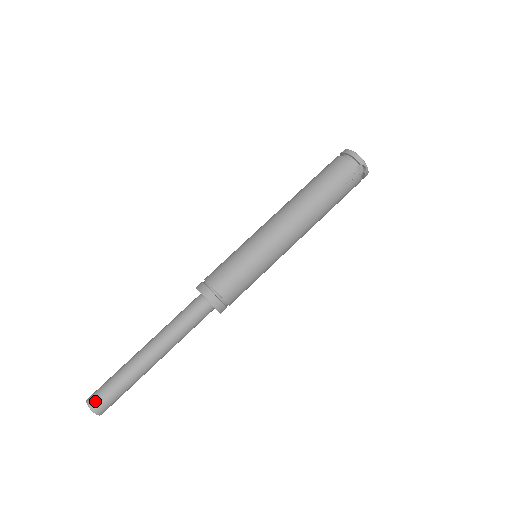
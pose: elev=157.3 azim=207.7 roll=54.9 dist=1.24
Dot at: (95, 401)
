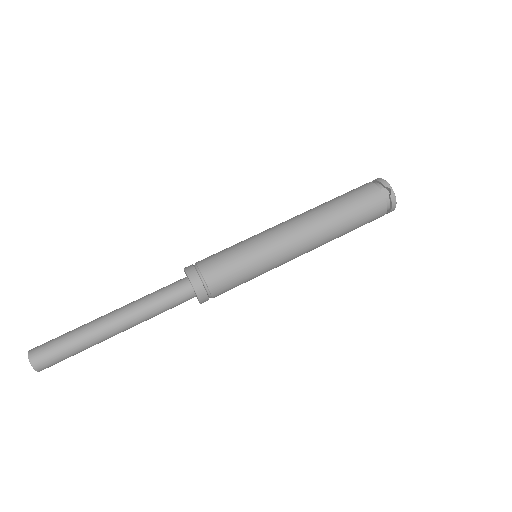
Dot at: (37, 348)
